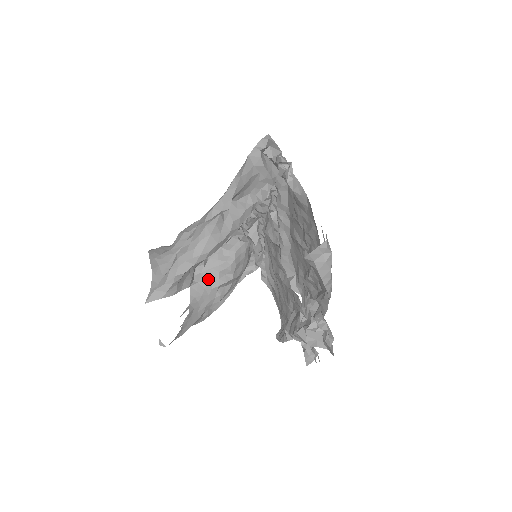
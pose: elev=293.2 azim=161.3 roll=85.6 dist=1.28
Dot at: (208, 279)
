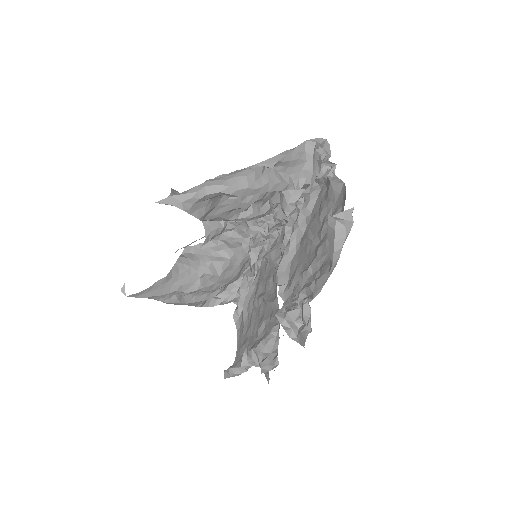
Dot at: (198, 261)
